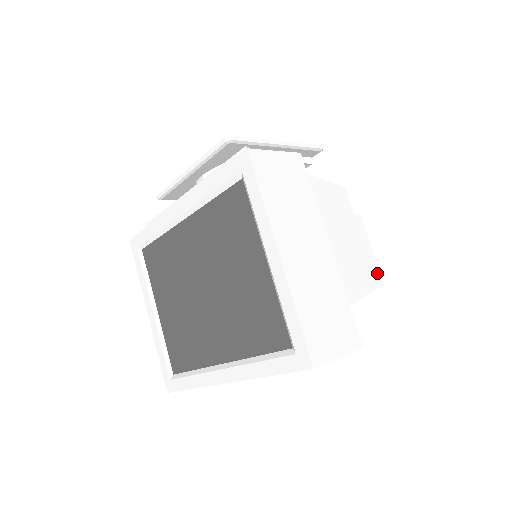
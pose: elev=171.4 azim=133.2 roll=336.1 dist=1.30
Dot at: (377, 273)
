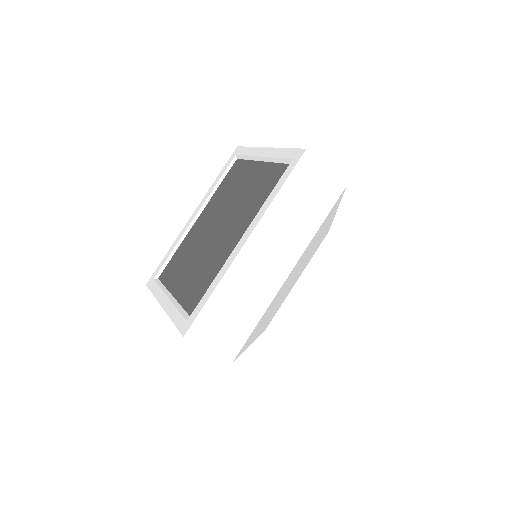
Dot at: occluded
